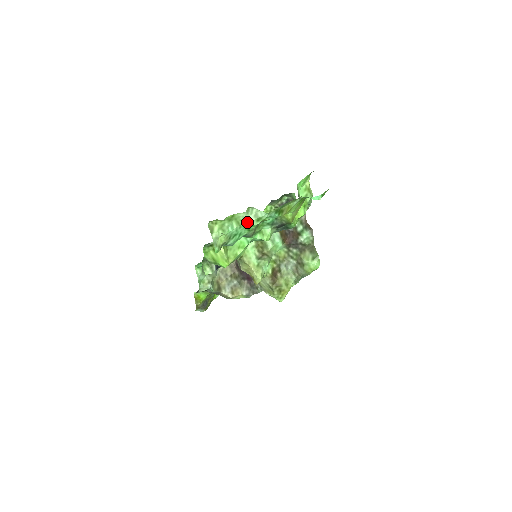
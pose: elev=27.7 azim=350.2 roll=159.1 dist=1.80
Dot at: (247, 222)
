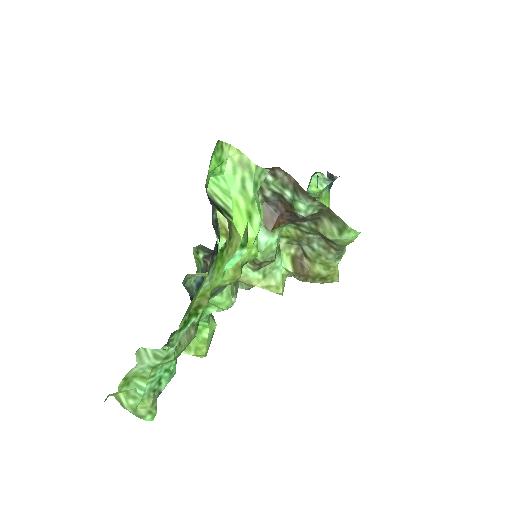
Dot at: (155, 366)
